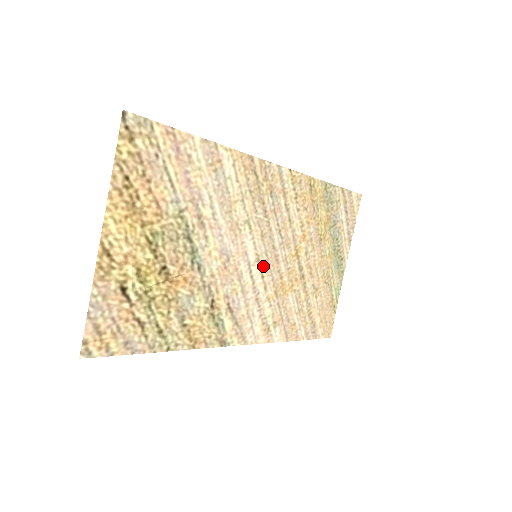
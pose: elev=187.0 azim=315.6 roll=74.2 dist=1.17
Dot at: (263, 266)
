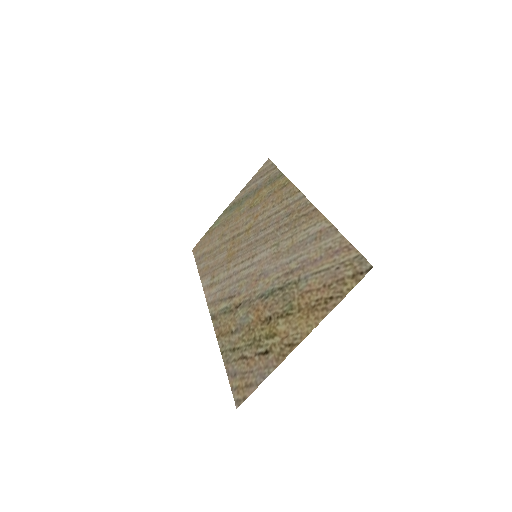
Dot at: (248, 256)
